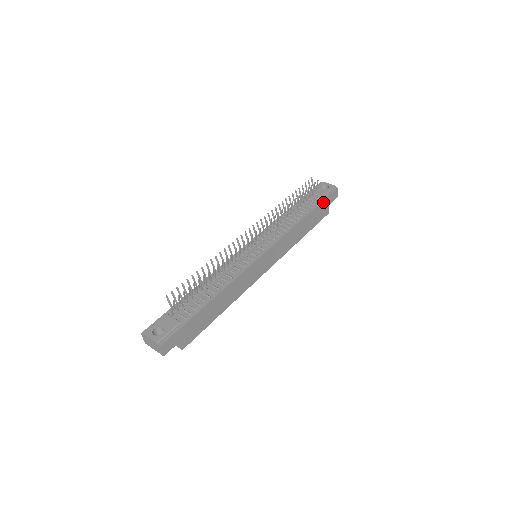
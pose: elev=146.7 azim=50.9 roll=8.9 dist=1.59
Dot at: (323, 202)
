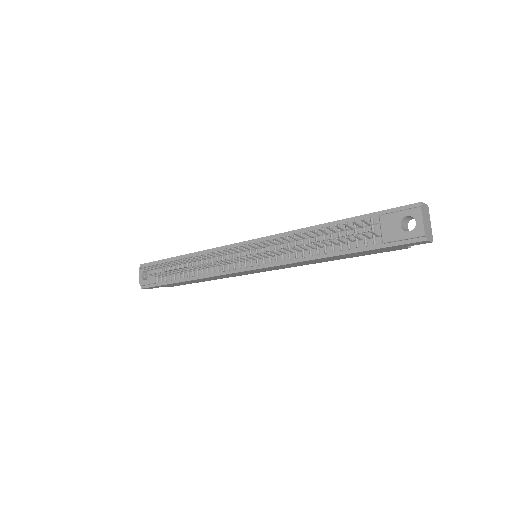
Dot at: (380, 248)
